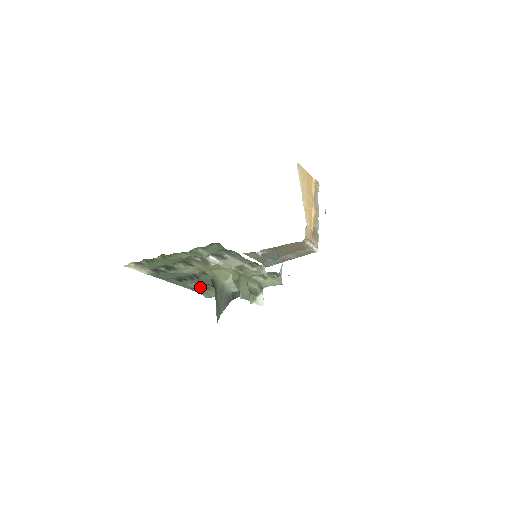
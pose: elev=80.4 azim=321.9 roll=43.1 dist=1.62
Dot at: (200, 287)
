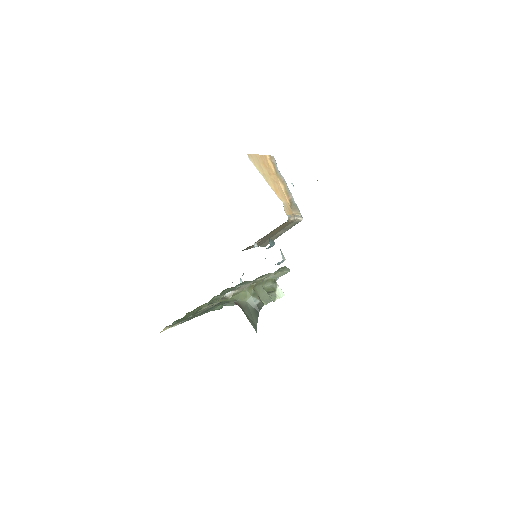
Dot at: occluded
